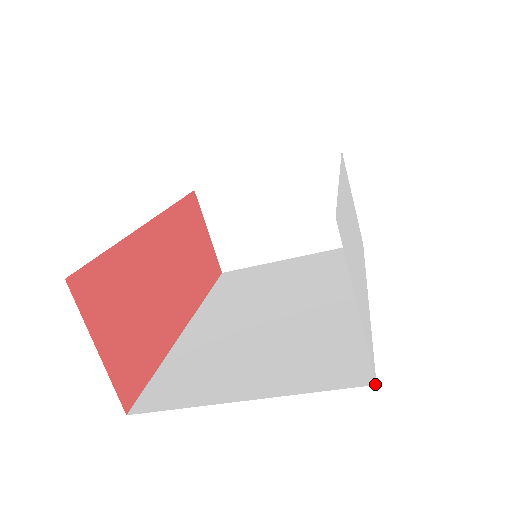
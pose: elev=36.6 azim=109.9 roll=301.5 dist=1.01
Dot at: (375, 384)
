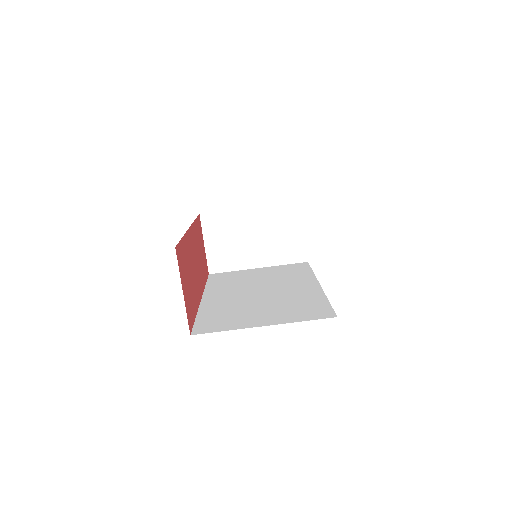
Dot at: occluded
